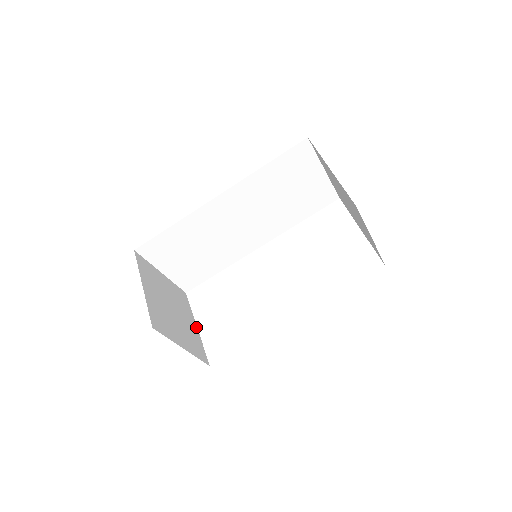
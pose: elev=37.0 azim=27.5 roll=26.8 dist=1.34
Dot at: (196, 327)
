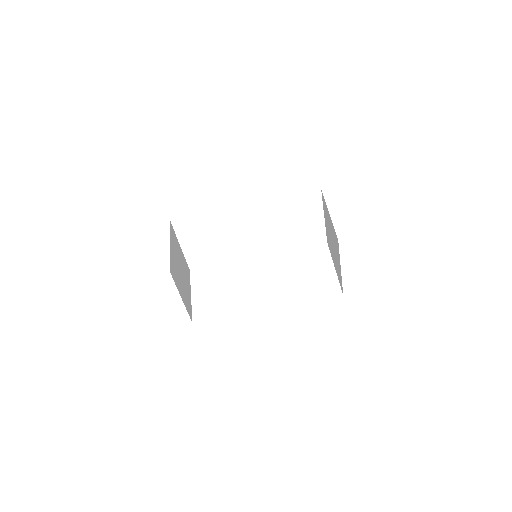
Dot at: (190, 294)
